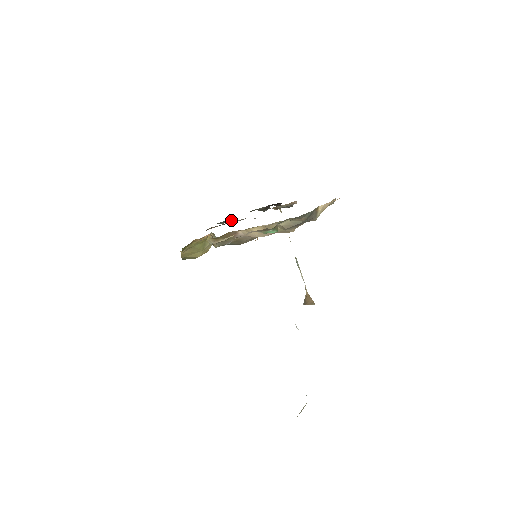
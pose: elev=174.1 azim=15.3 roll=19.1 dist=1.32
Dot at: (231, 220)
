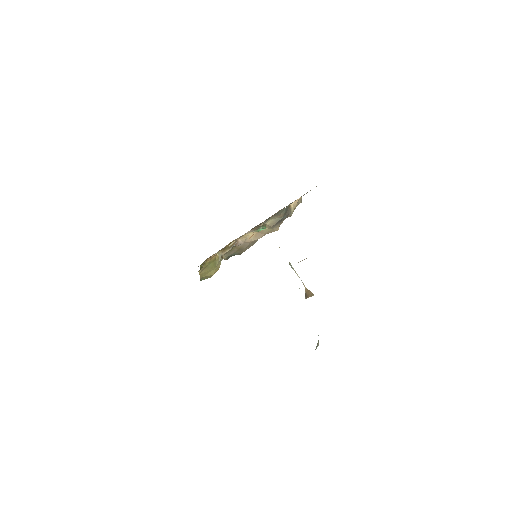
Dot at: occluded
